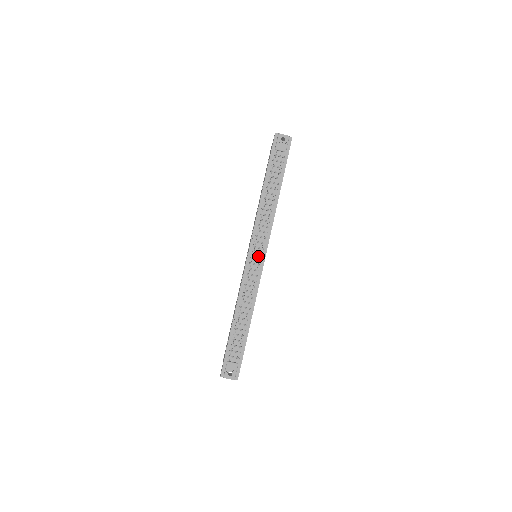
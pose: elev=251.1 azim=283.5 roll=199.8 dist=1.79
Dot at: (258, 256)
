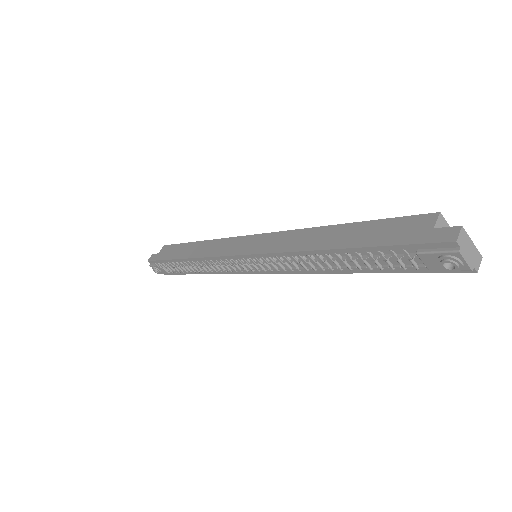
Dot at: (253, 266)
